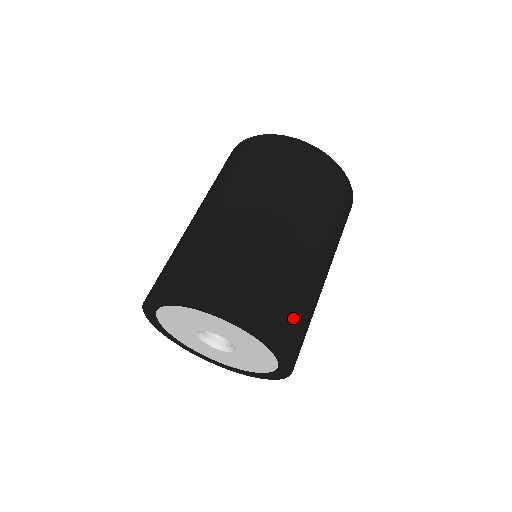
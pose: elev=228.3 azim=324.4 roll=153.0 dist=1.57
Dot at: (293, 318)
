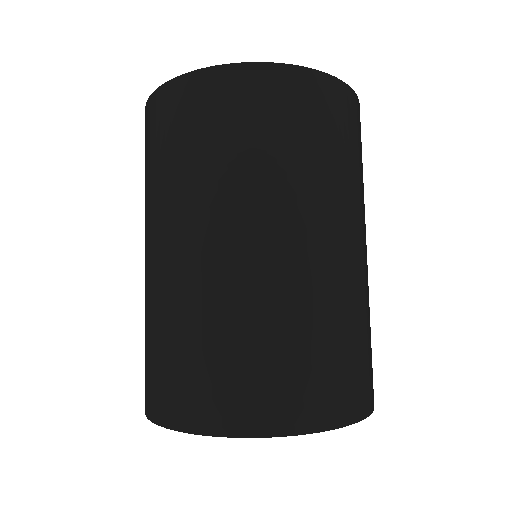
Dot at: (359, 367)
